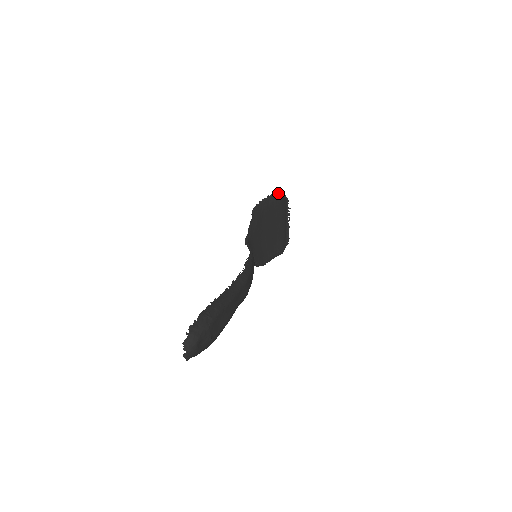
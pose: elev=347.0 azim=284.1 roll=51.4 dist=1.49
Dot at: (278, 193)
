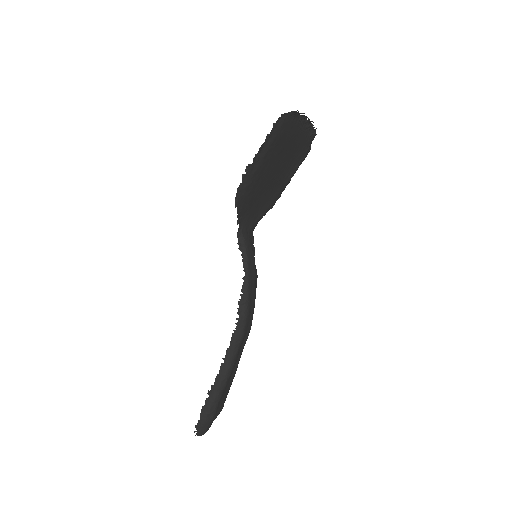
Dot at: (272, 133)
